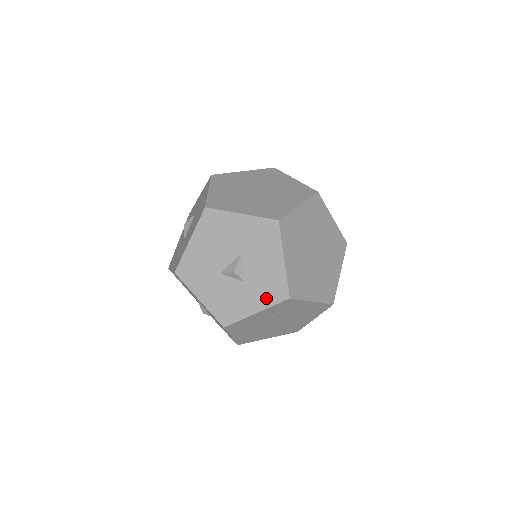
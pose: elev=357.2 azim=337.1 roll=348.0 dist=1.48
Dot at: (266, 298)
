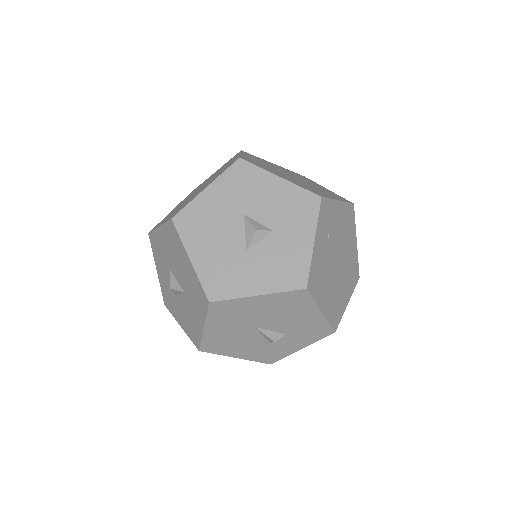
Dot at: (305, 220)
